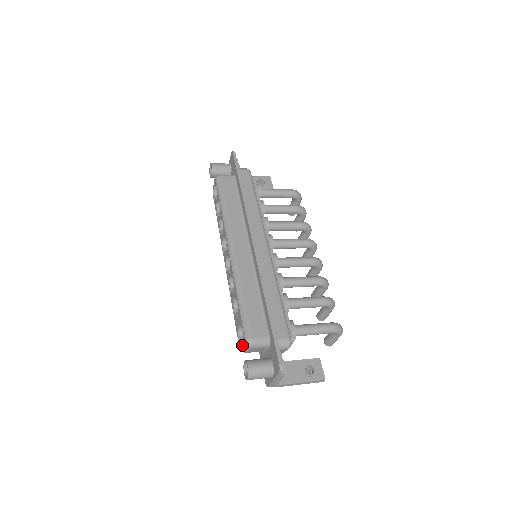
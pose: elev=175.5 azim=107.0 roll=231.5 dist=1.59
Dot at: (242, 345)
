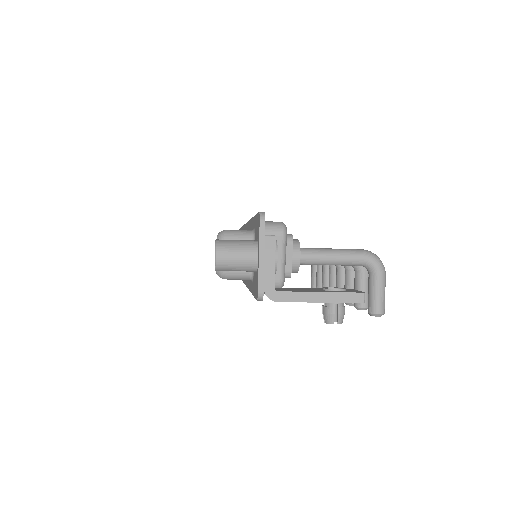
Dot at: occluded
